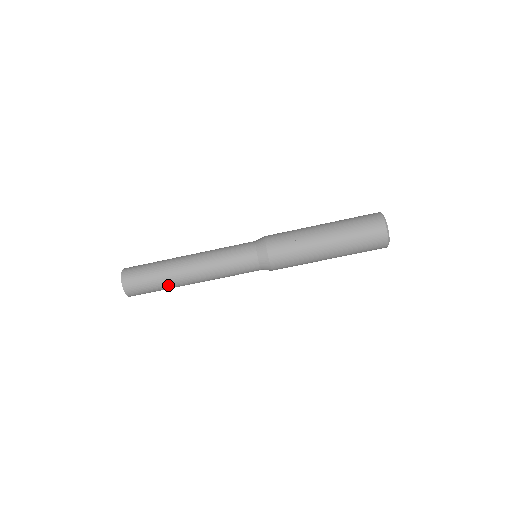
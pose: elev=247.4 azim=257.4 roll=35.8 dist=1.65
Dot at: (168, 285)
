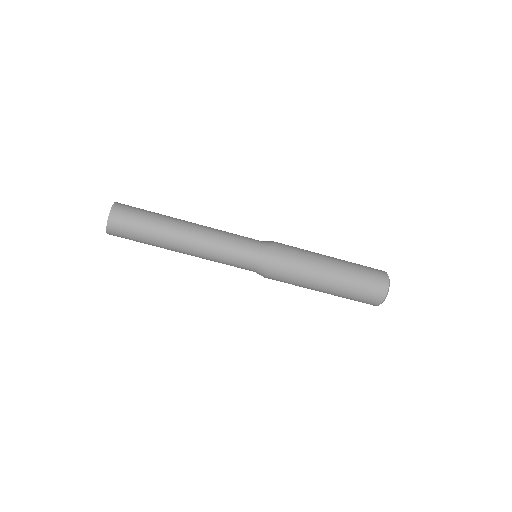
Dot at: (158, 232)
